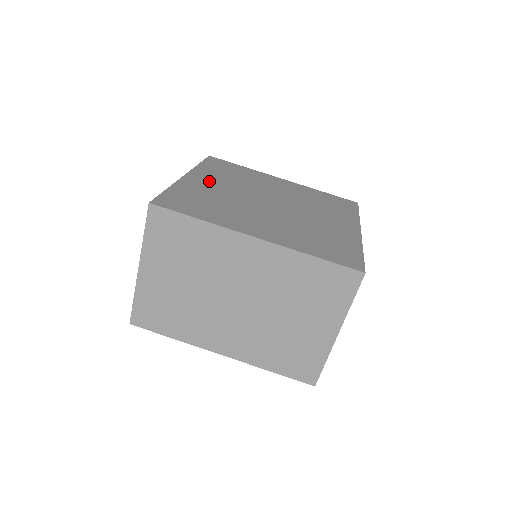
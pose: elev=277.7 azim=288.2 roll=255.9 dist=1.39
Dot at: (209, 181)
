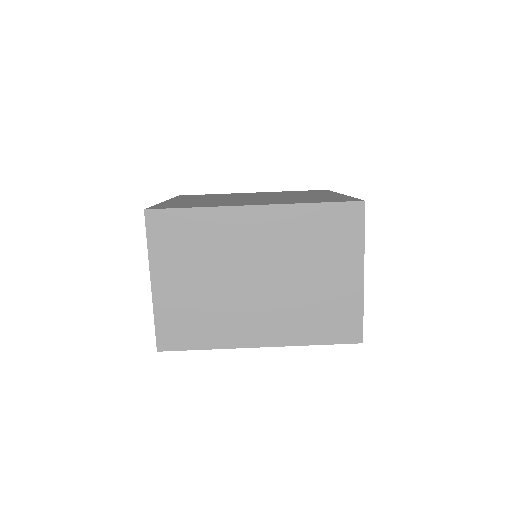
Dot at: occluded
